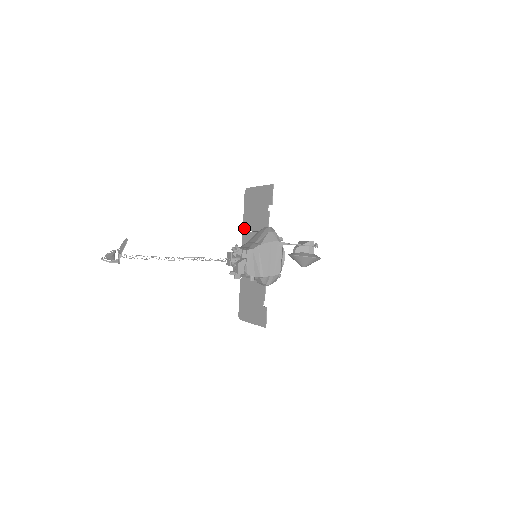
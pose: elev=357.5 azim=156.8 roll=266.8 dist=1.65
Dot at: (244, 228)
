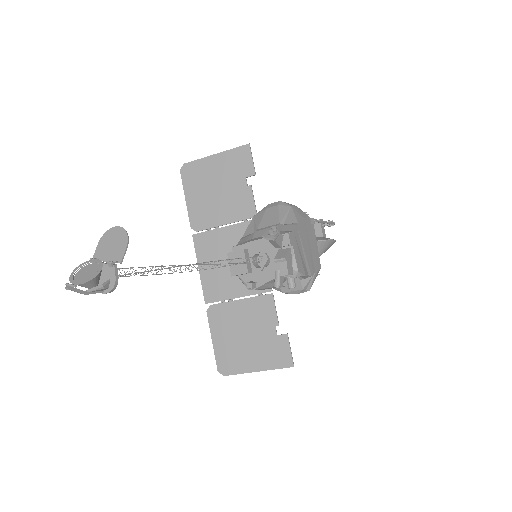
Dot at: (194, 227)
